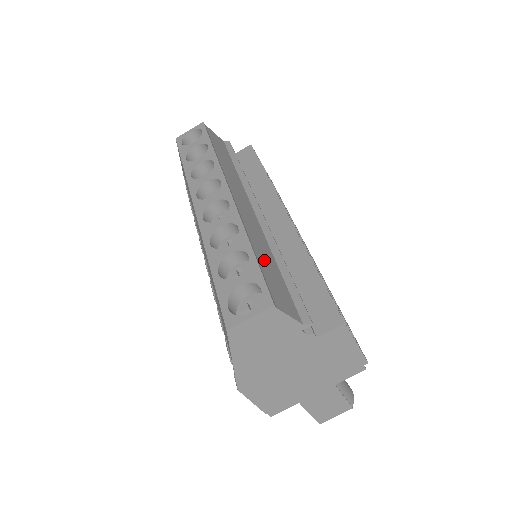
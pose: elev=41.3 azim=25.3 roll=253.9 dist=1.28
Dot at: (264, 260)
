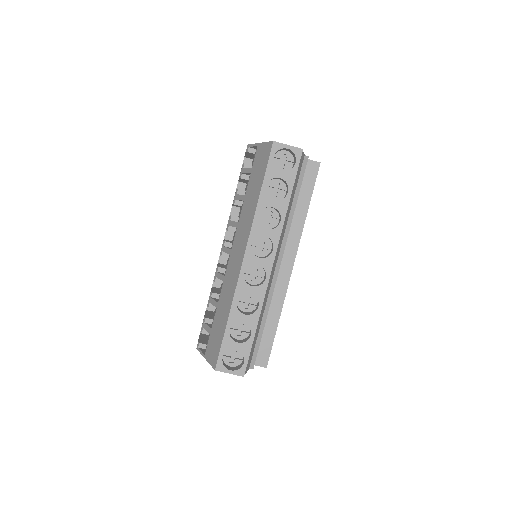
Dot at: occluded
